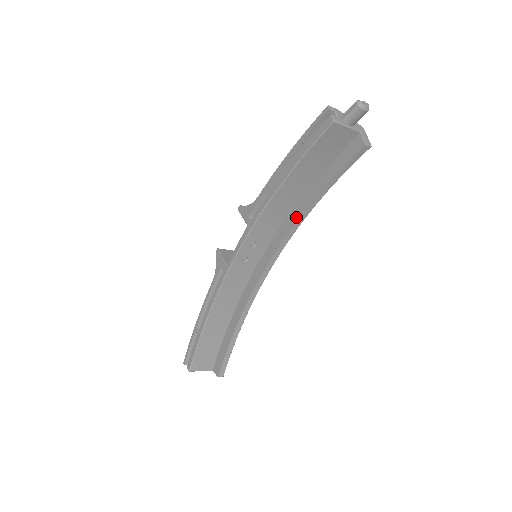
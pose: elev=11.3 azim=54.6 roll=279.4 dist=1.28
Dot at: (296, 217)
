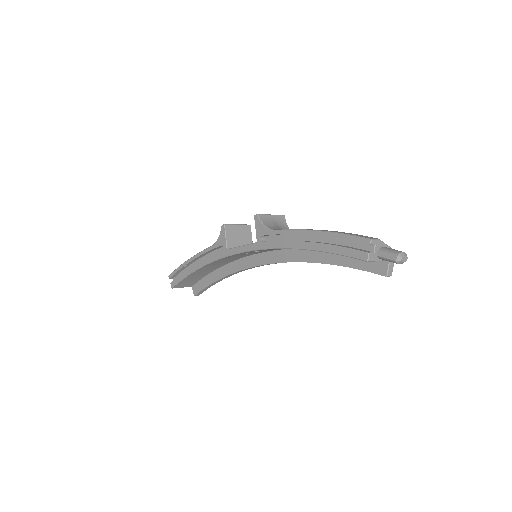
Dot at: (303, 259)
